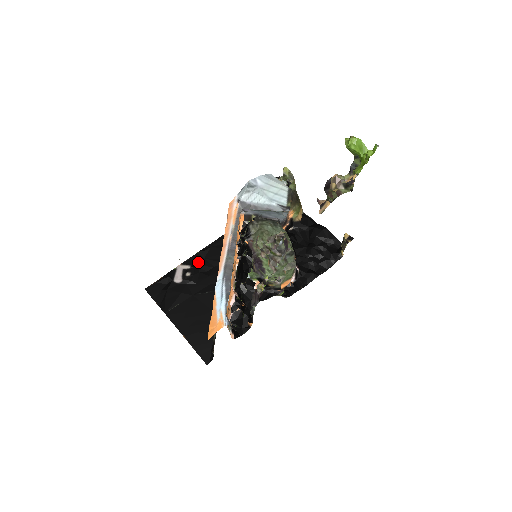
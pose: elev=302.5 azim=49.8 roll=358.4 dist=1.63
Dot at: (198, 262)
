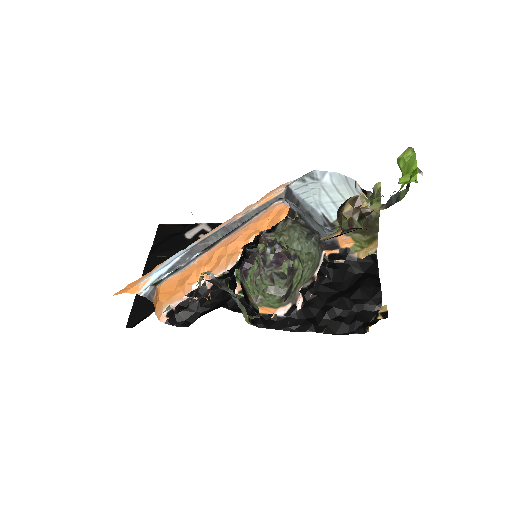
Dot at: occluded
